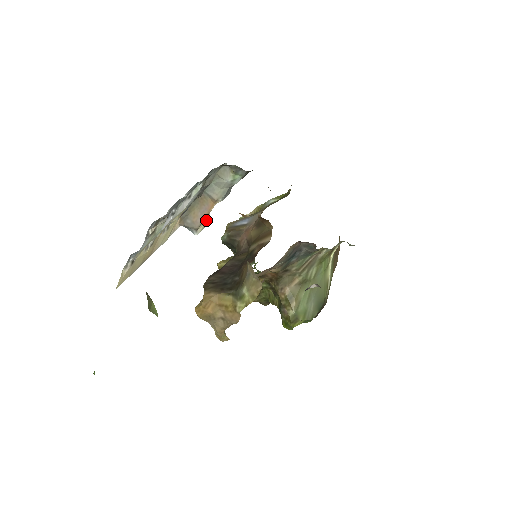
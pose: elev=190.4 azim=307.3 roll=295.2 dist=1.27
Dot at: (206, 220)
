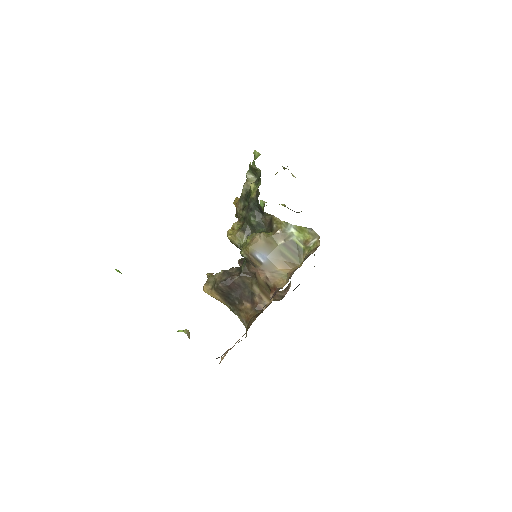
Dot at: occluded
